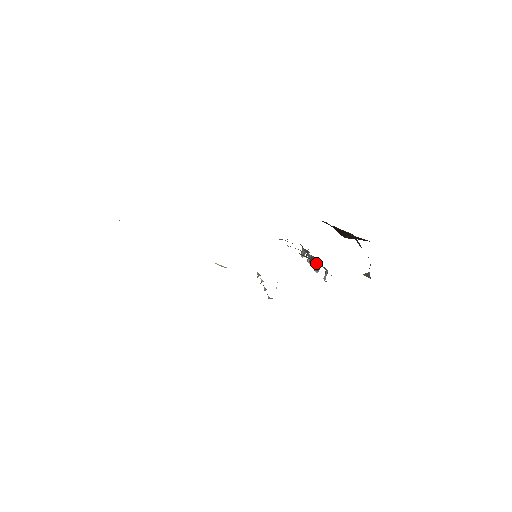
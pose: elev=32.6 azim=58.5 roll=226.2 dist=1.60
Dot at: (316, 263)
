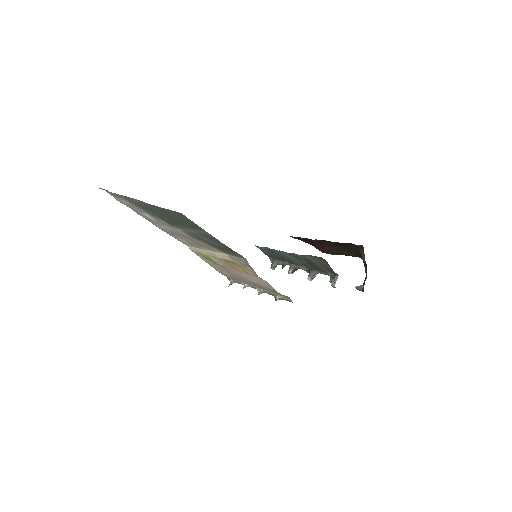
Dot at: (312, 271)
